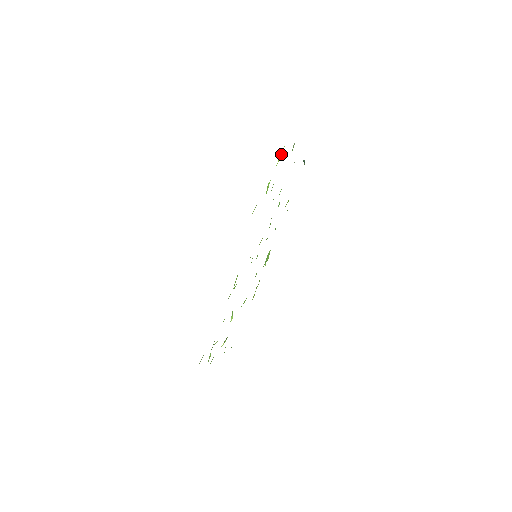
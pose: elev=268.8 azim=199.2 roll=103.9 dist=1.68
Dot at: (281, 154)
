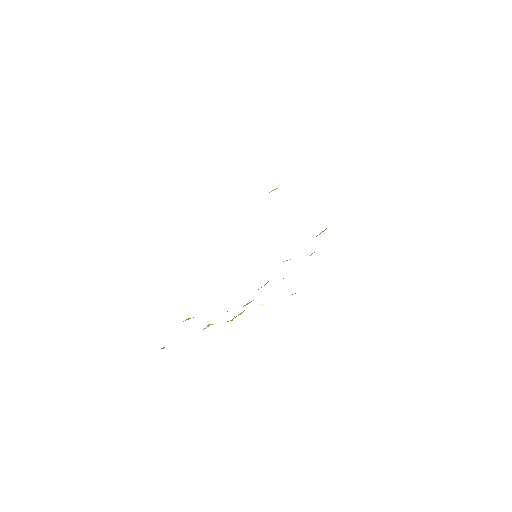
Dot at: occluded
